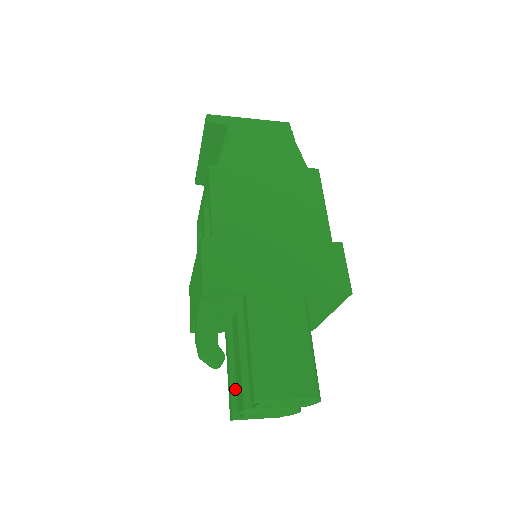
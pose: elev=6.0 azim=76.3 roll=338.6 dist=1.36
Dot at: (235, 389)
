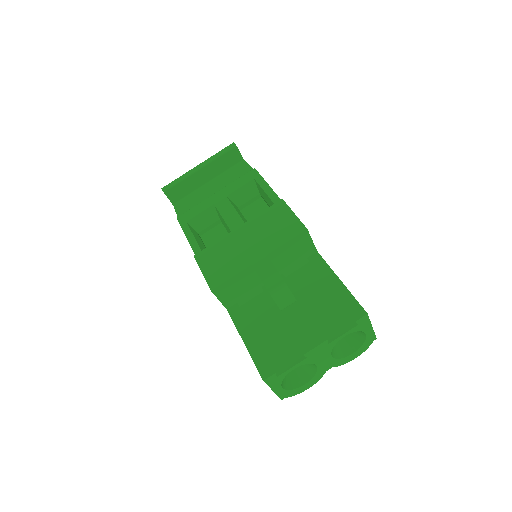
Dot at: (263, 351)
